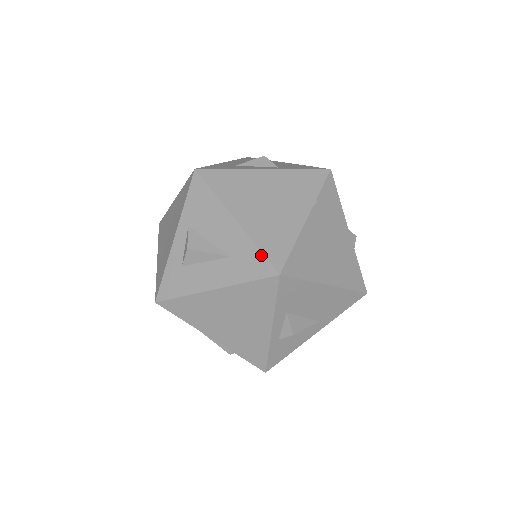
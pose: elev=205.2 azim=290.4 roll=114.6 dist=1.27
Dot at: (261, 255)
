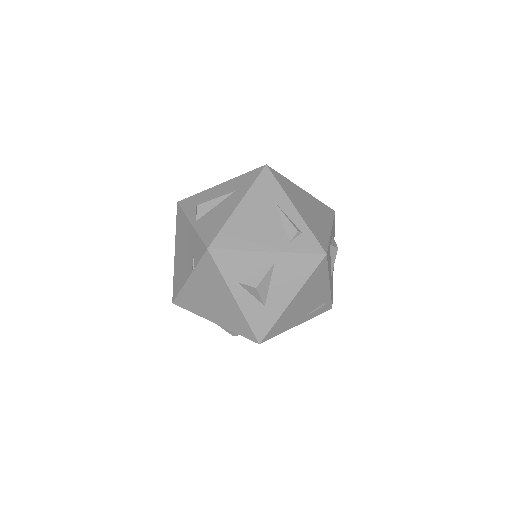
Dot at: occluded
